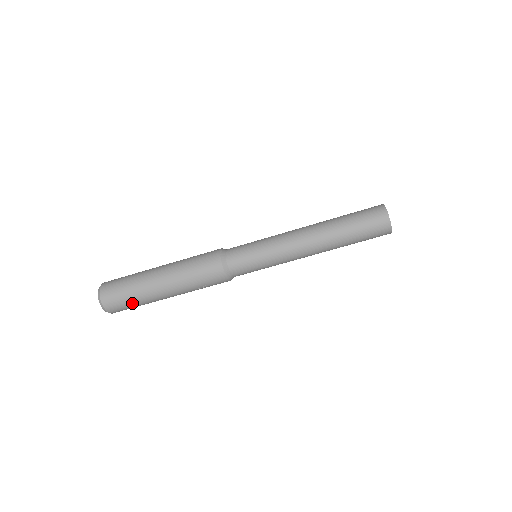
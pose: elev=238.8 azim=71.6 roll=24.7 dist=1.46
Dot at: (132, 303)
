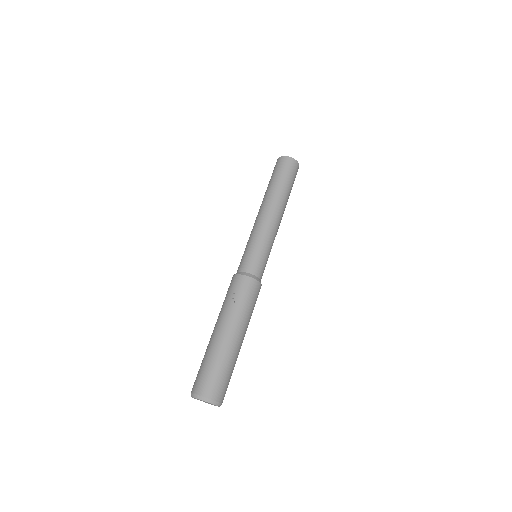
Dot at: (207, 366)
